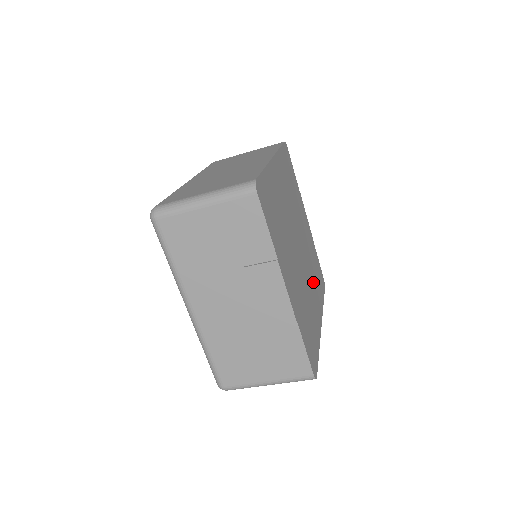
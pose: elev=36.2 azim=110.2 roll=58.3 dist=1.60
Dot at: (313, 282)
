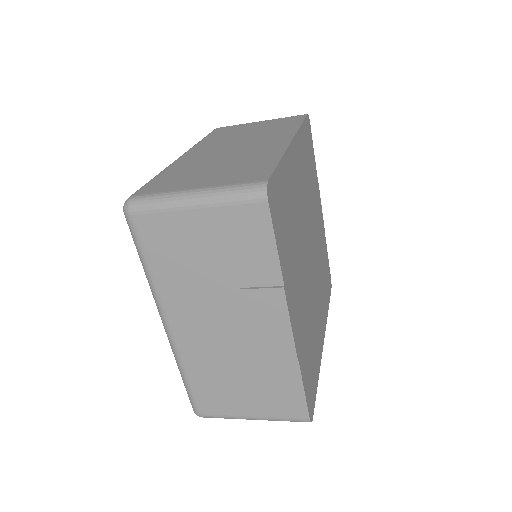
Dot at: (320, 291)
